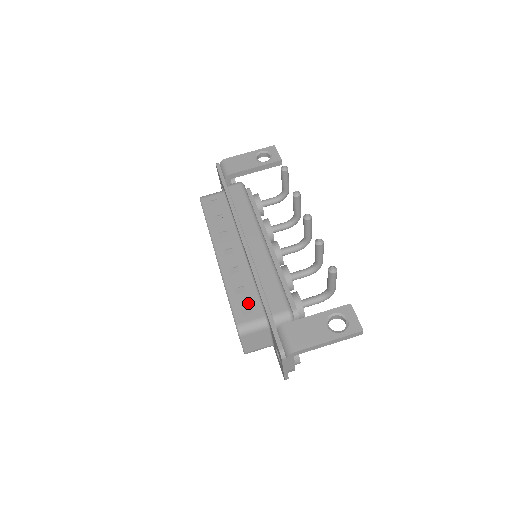
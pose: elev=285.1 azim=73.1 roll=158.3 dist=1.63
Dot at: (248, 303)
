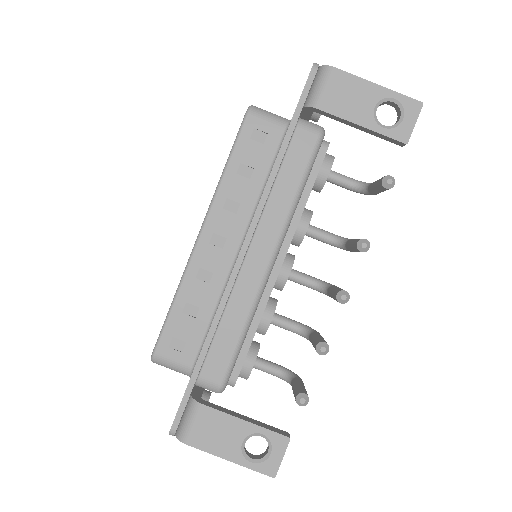
Dot at: (186, 335)
